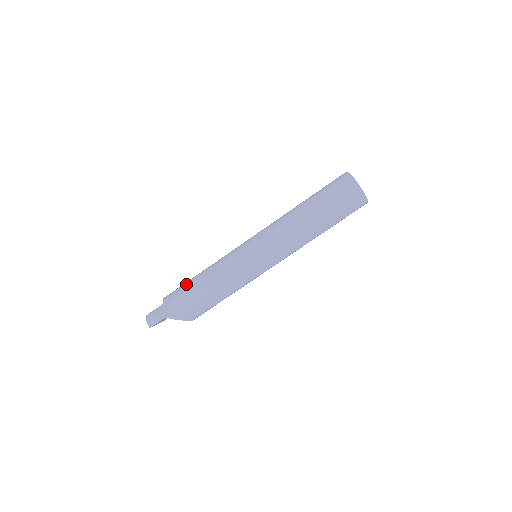
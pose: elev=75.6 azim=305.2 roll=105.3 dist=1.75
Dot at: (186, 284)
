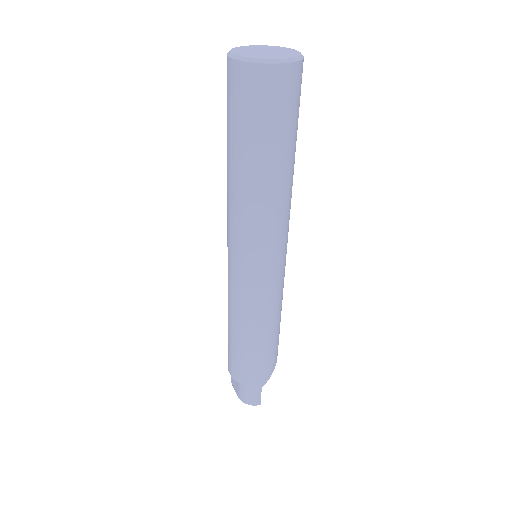
Dot at: (237, 354)
